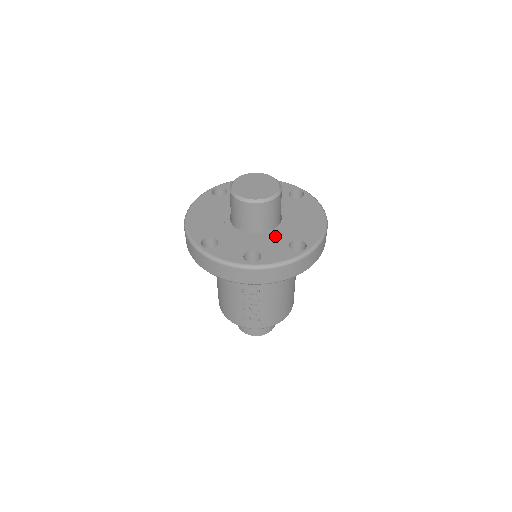
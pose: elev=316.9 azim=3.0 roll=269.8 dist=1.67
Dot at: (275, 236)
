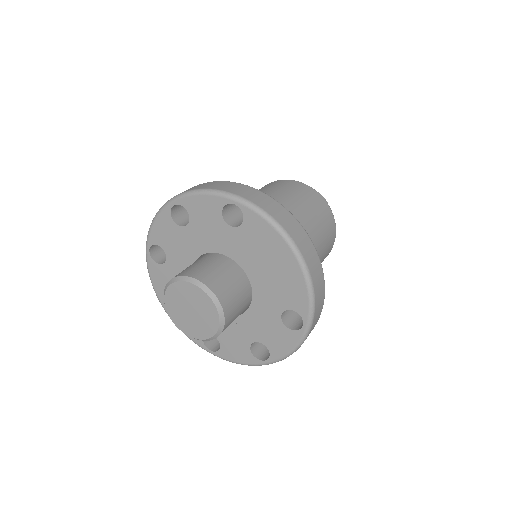
Dot at: (260, 313)
